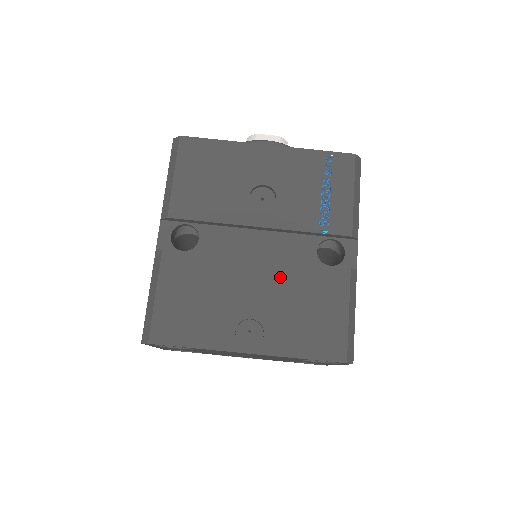
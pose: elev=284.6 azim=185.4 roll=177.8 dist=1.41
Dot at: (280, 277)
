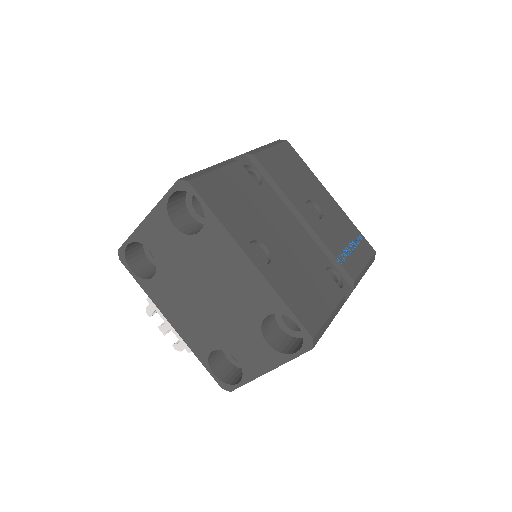
Dot at: (300, 250)
